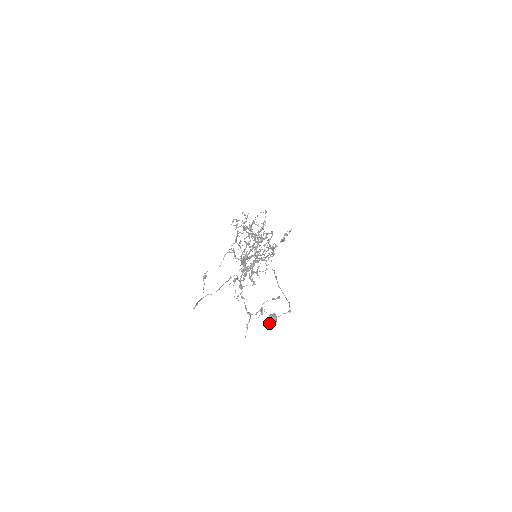
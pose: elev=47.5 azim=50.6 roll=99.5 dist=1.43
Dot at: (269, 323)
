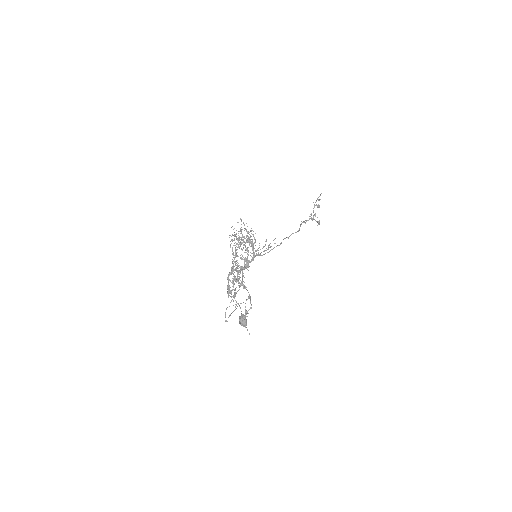
Dot at: (240, 324)
